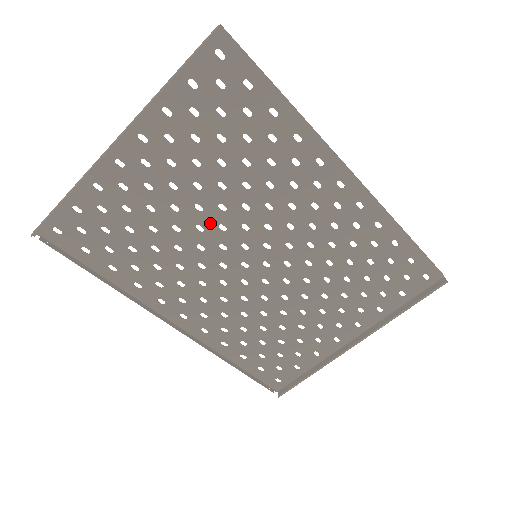
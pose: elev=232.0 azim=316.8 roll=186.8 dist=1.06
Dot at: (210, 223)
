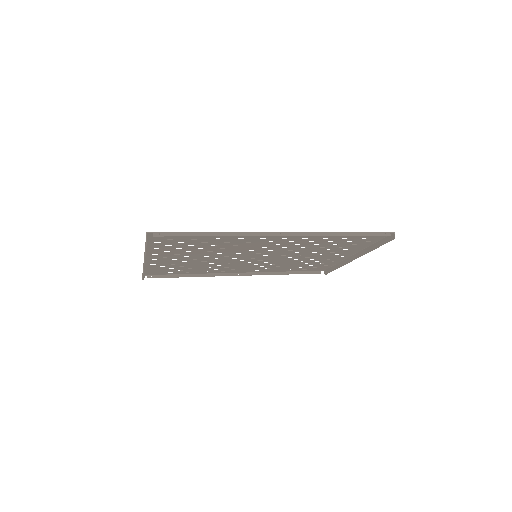
Dot at: (218, 257)
